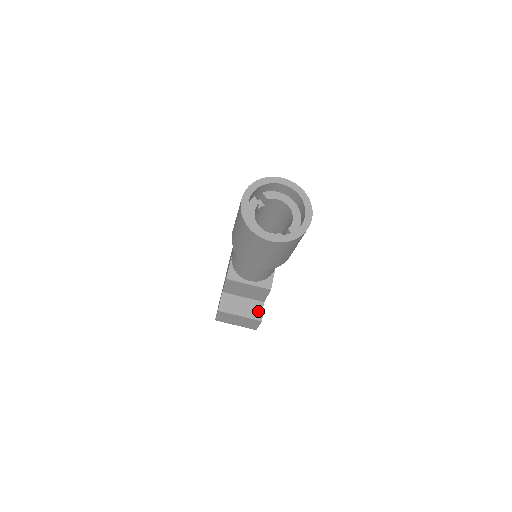
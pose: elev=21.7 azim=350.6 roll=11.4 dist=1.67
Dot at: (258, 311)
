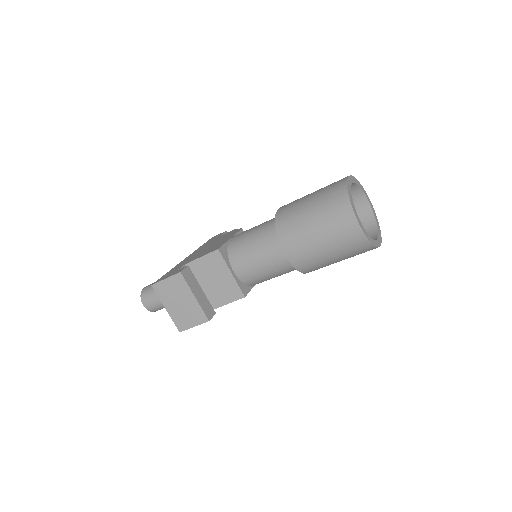
Dot at: (211, 309)
